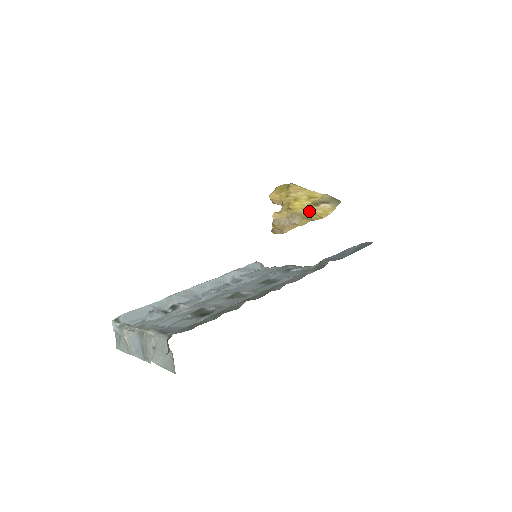
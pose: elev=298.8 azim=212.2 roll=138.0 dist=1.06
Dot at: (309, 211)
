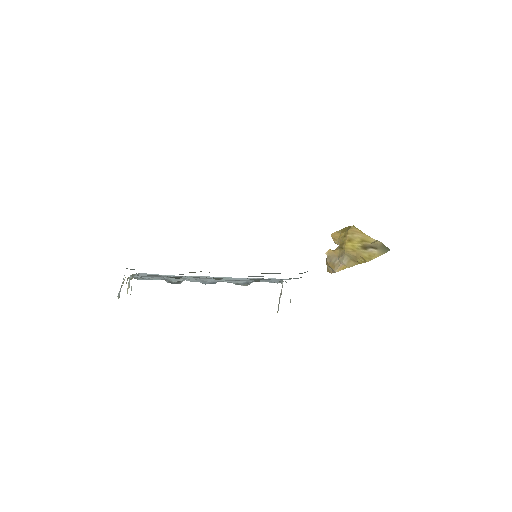
Dot at: (357, 253)
